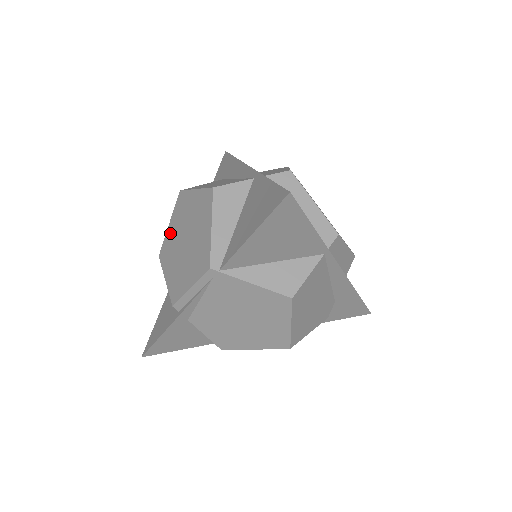
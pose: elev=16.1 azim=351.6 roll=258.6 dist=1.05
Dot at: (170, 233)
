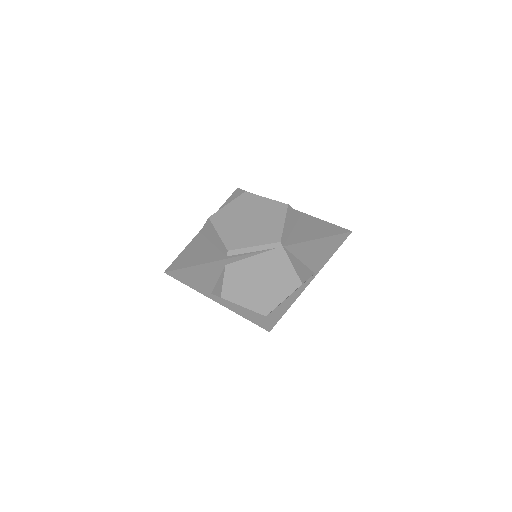
Dot at: (229, 210)
